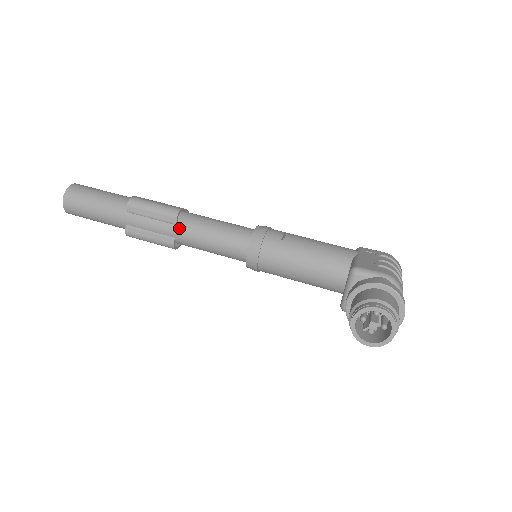
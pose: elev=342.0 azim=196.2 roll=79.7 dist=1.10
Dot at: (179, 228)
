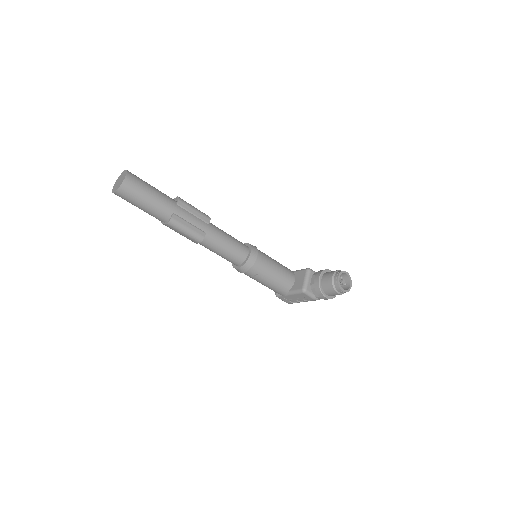
Dot at: (211, 227)
